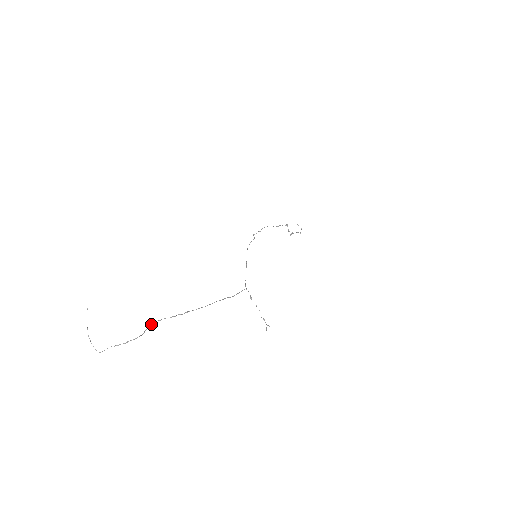
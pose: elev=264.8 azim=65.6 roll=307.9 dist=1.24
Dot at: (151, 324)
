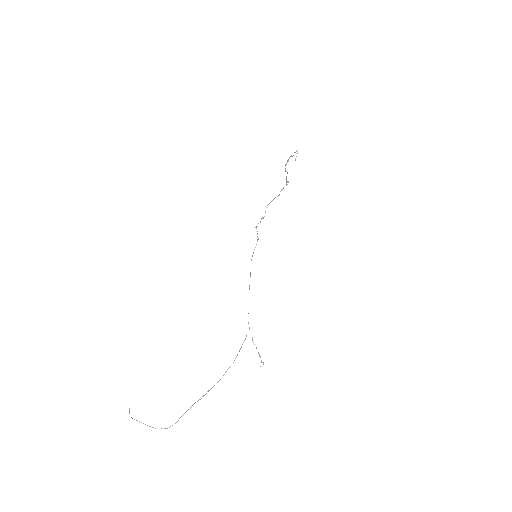
Dot at: occluded
